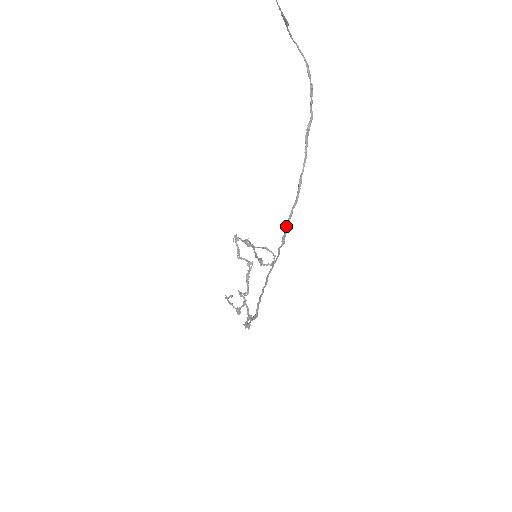
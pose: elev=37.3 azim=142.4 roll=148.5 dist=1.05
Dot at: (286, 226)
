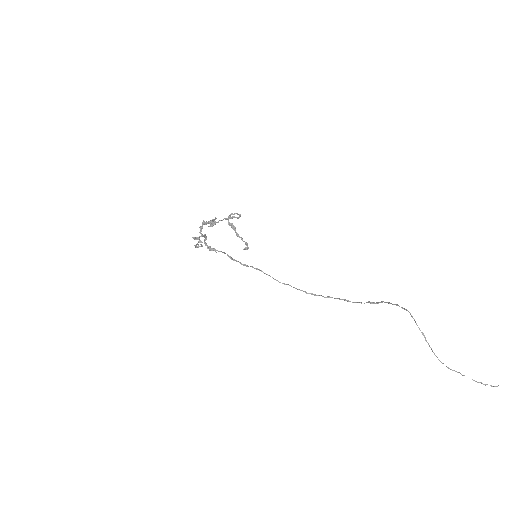
Dot at: occluded
